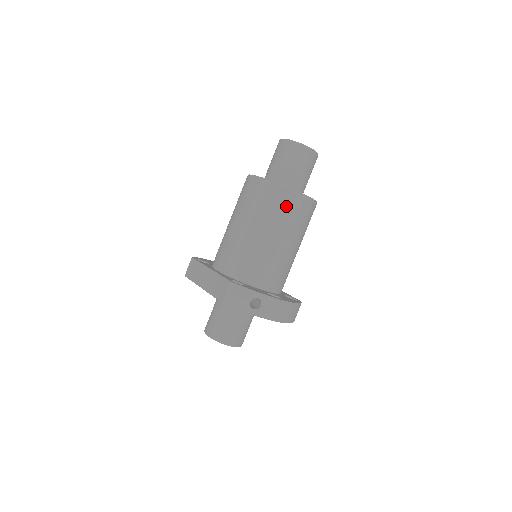
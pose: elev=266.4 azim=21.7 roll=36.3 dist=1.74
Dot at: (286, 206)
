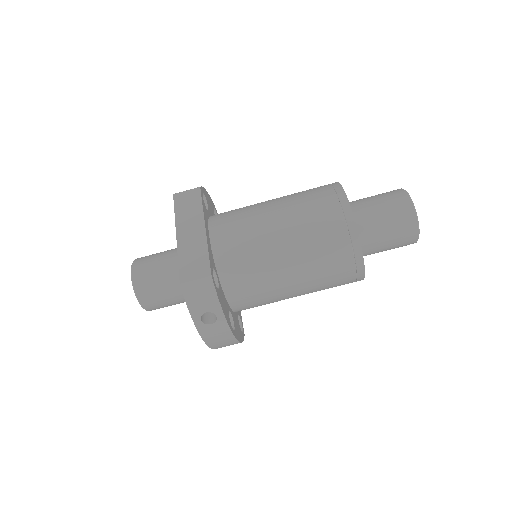
Dot at: (339, 263)
